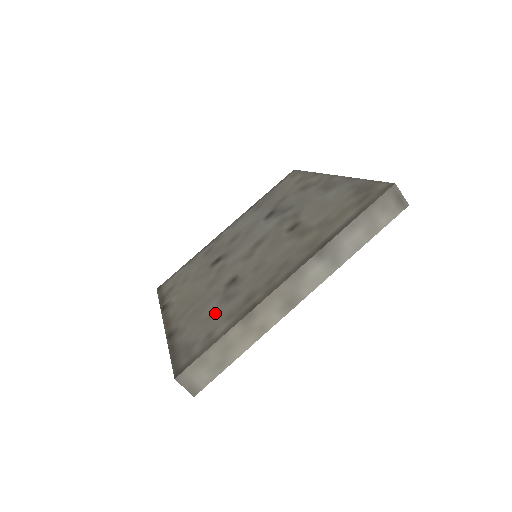
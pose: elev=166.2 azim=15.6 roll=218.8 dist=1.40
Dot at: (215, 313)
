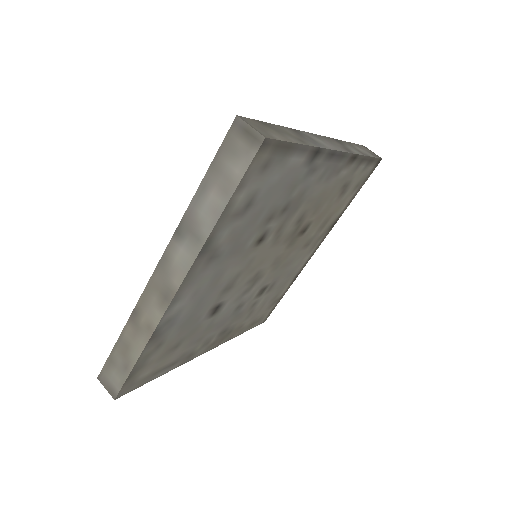
Dot at: occluded
